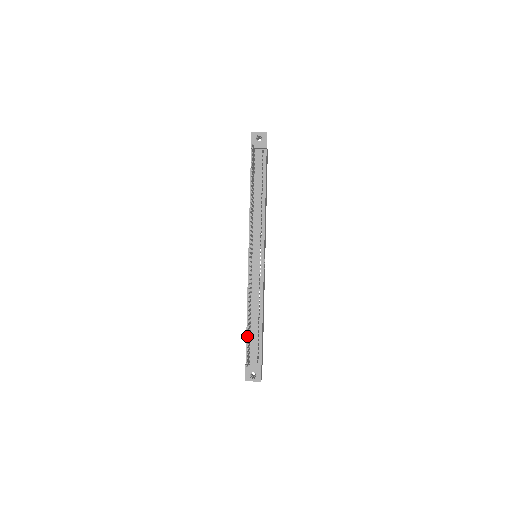
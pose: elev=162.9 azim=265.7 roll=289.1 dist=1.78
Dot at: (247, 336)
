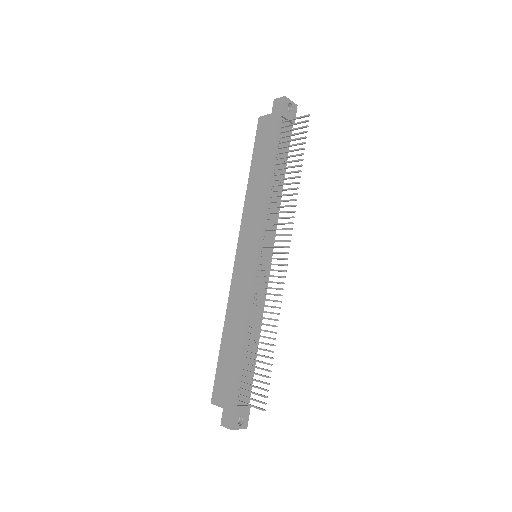
Dot at: (241, 365)
